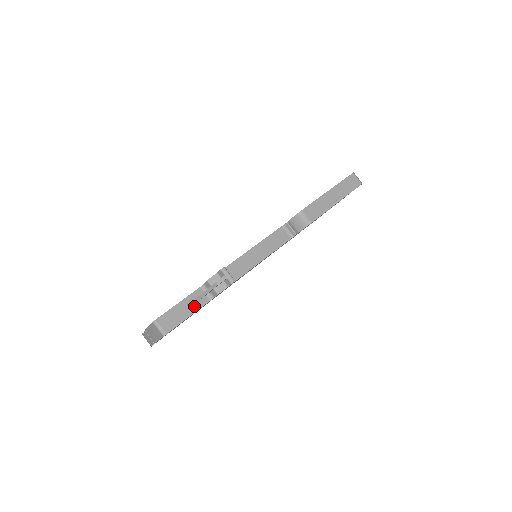
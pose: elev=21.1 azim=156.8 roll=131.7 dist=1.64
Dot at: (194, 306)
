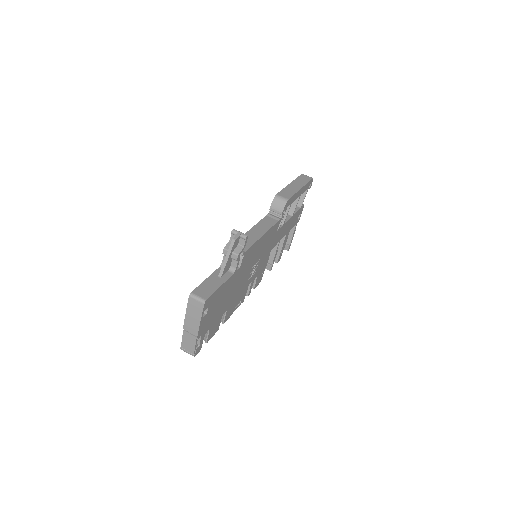
Dot at: (221, 279)
